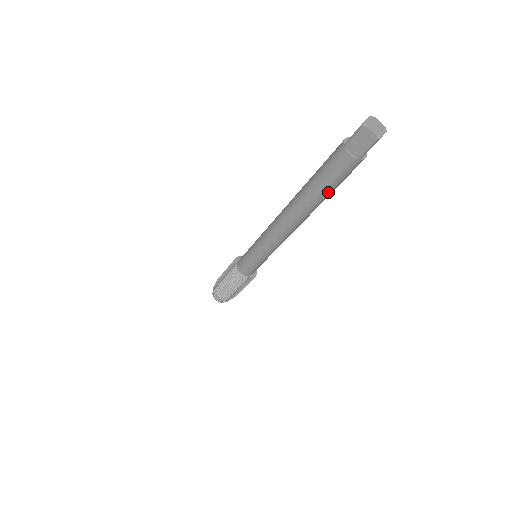
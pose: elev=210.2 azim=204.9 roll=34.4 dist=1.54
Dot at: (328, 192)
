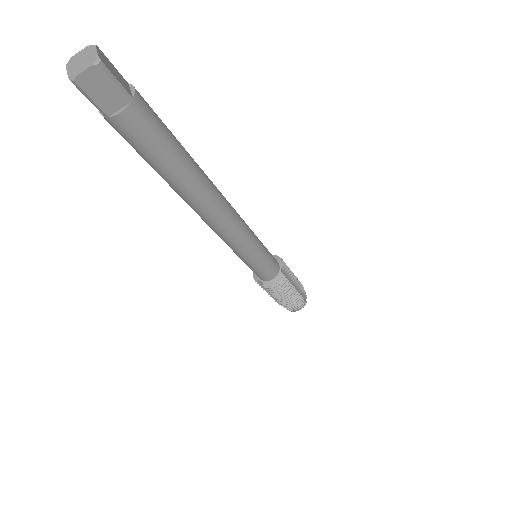
Dot at: (179, 155)
